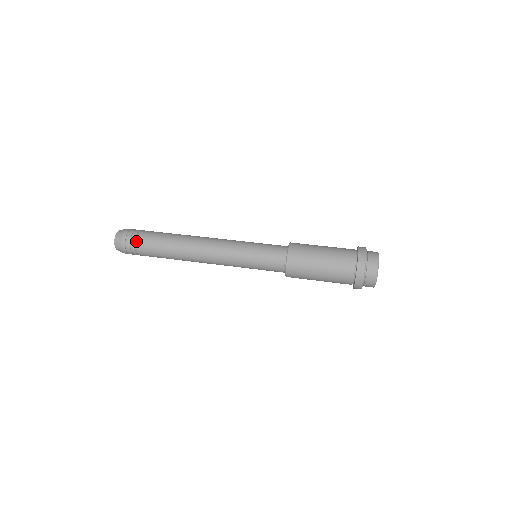
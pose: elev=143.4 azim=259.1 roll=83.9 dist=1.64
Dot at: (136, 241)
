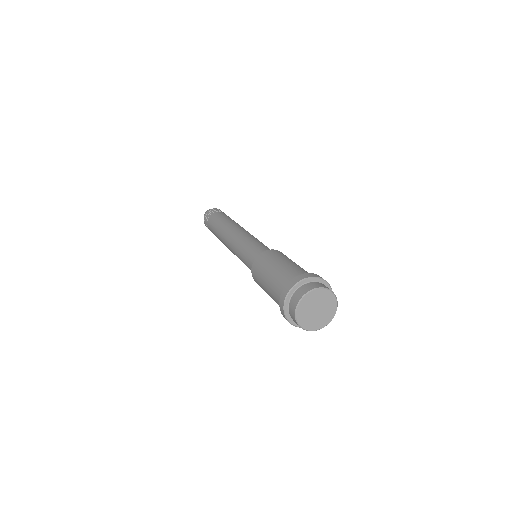
Dot at: (209, 216)
